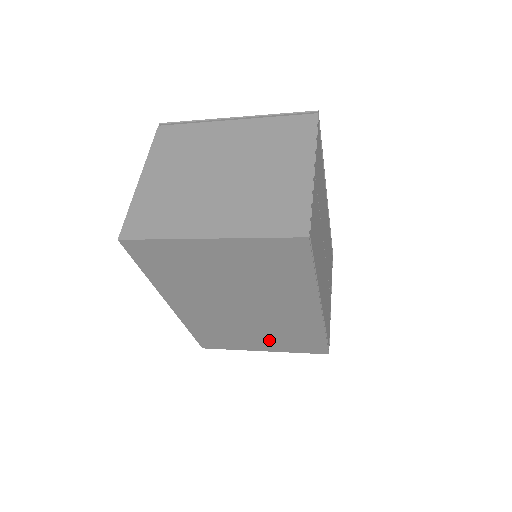
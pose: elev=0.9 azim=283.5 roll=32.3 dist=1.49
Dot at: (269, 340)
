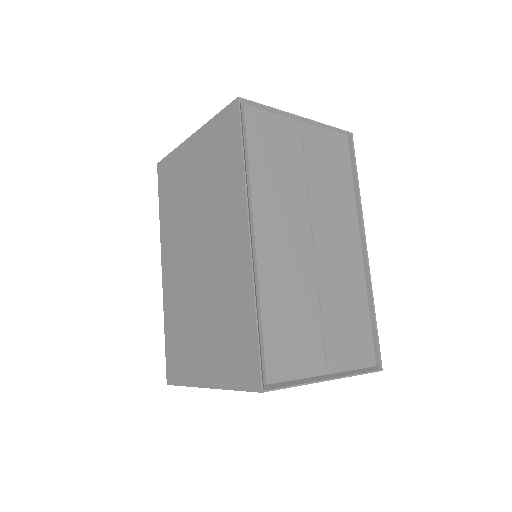
Dot at: (212, 347)
